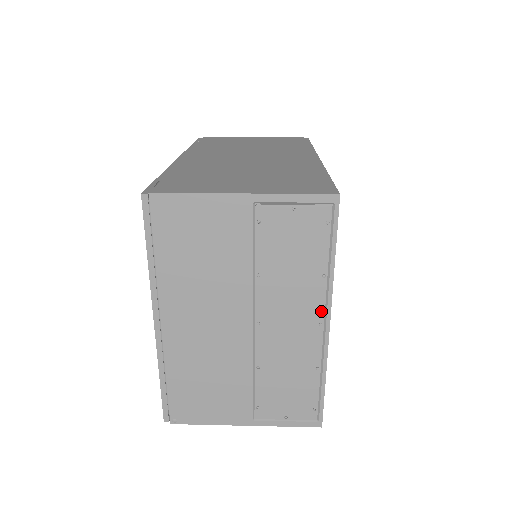
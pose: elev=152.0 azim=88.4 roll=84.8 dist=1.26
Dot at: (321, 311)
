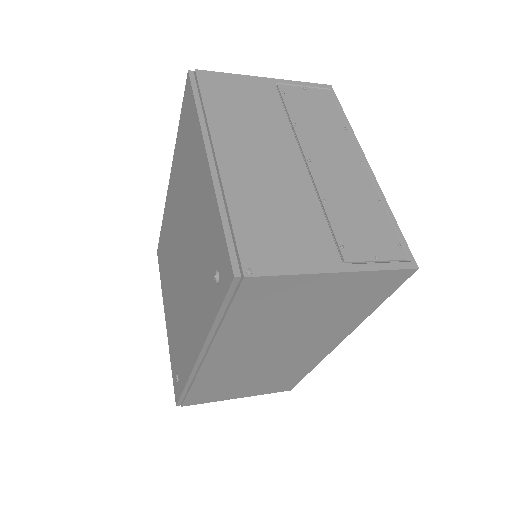
Dot at: (356, 153)
